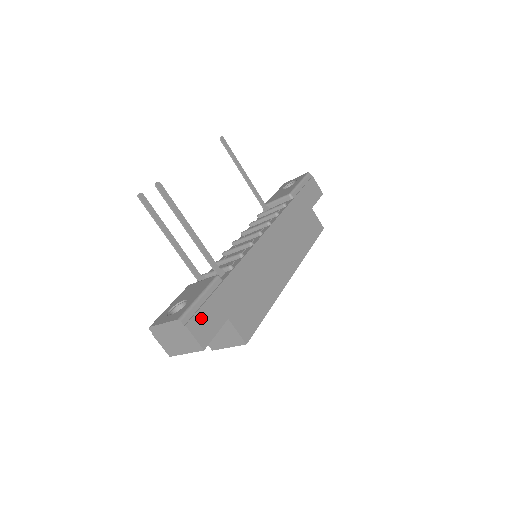
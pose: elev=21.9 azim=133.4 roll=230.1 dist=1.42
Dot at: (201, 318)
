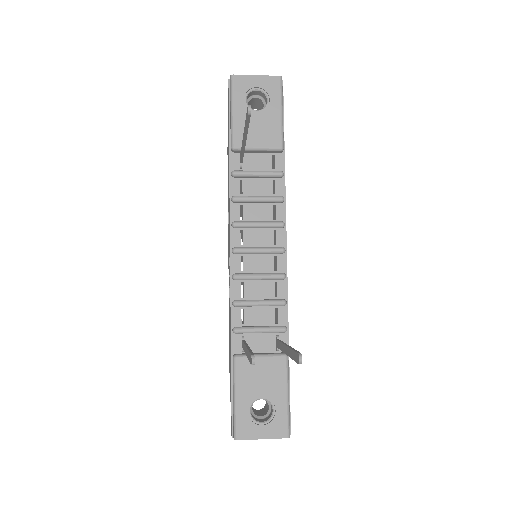
Dot at: occluded
